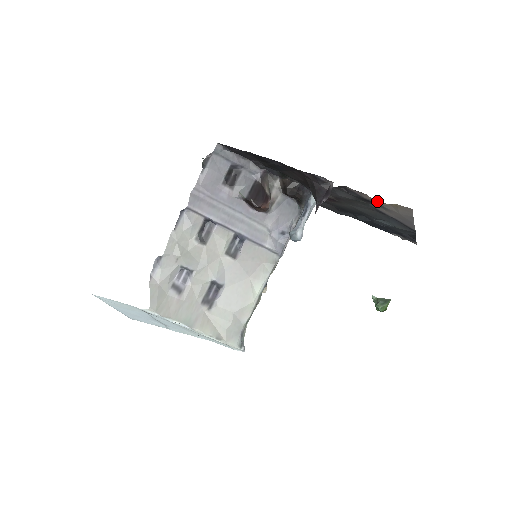
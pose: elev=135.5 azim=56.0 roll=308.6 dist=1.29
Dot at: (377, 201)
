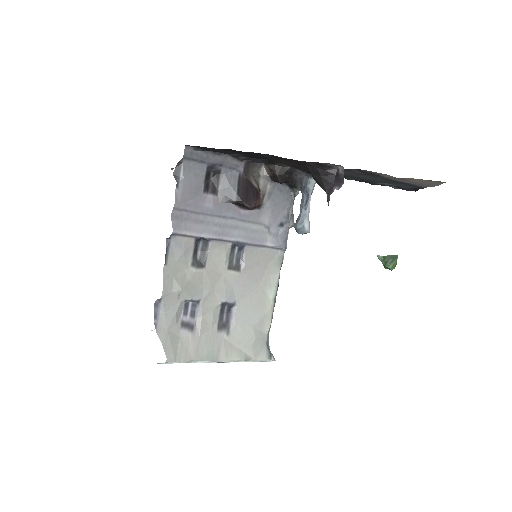
Dot at: occluded
